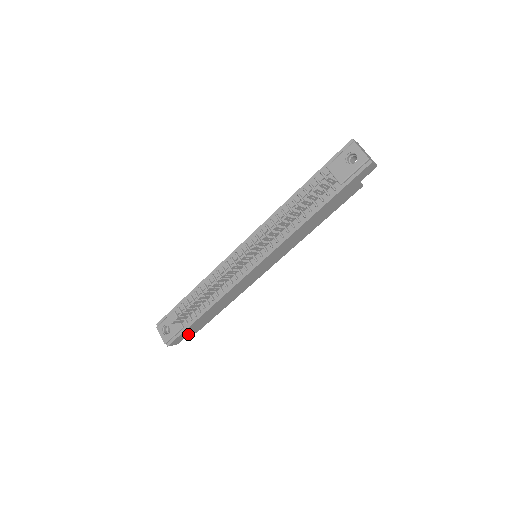
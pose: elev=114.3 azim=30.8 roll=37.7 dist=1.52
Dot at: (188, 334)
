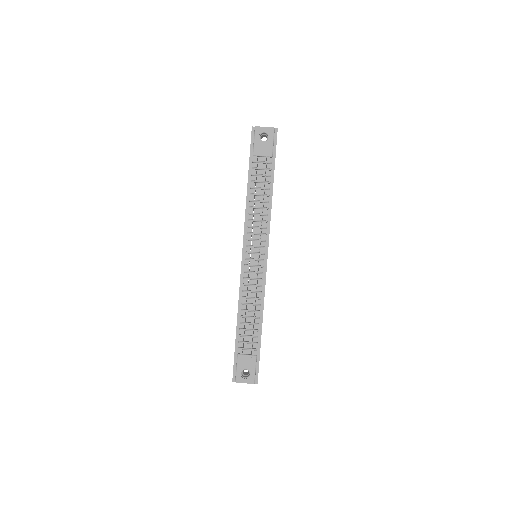
Dot at: occluded
